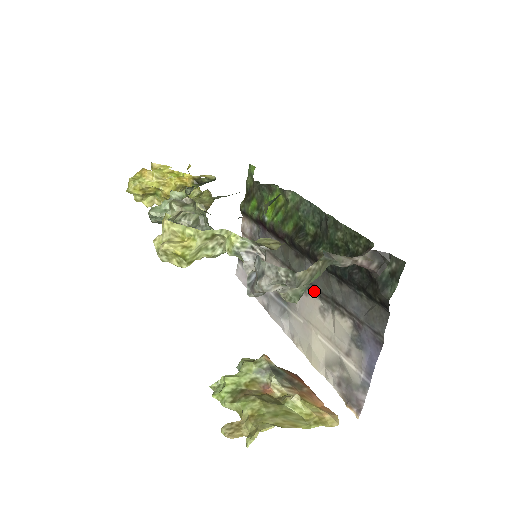
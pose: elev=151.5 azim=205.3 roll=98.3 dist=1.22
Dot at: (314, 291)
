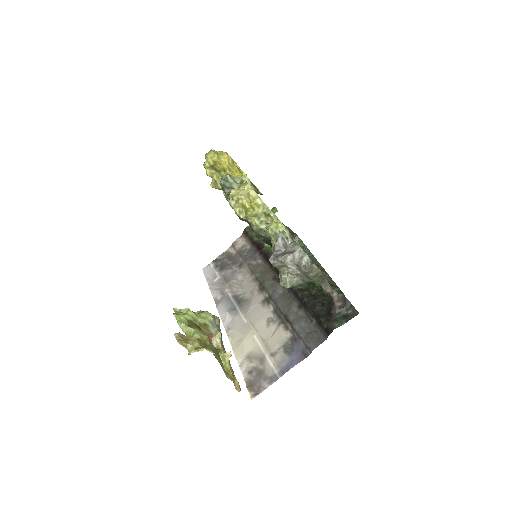
Dot at: (272, 306)
